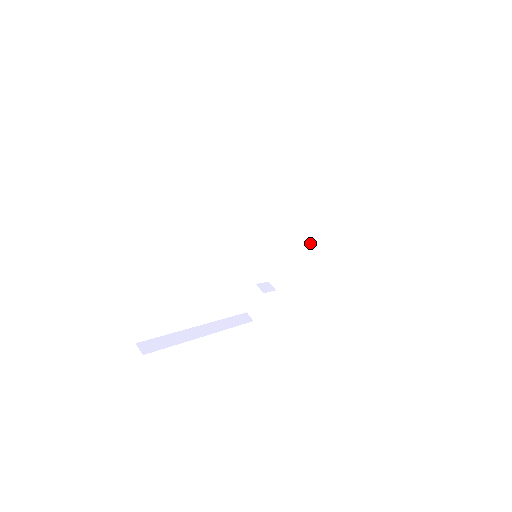
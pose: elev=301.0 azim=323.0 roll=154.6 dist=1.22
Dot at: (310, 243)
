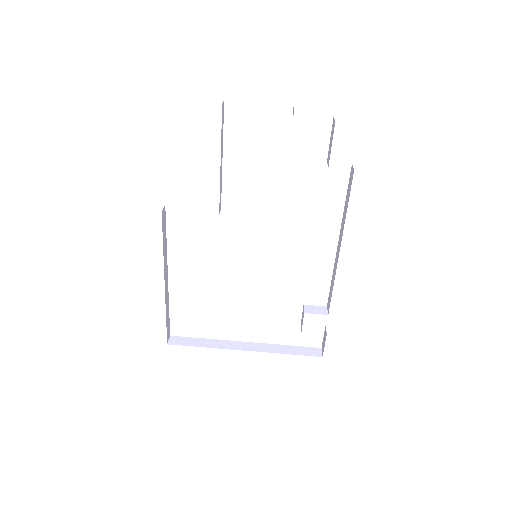
Dot at: (339, 250)
